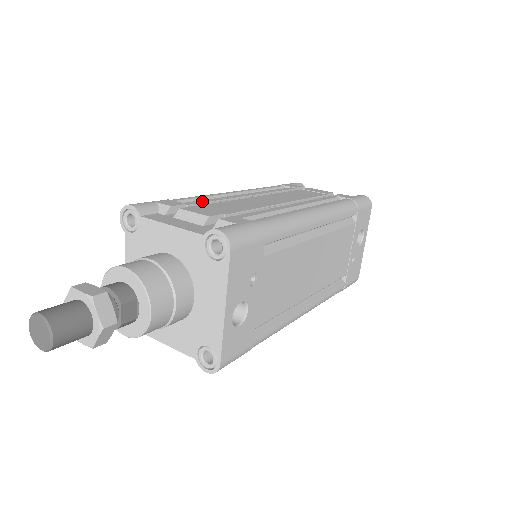
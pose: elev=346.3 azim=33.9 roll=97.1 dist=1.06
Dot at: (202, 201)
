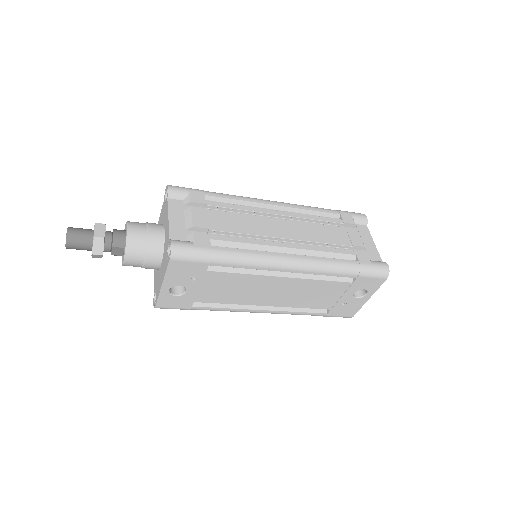
Dot at: (224, 205)
